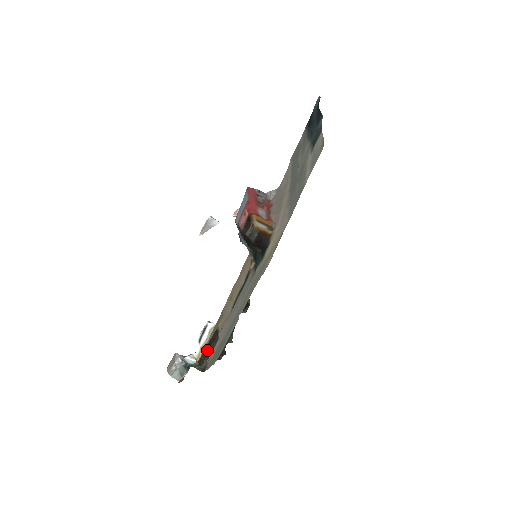
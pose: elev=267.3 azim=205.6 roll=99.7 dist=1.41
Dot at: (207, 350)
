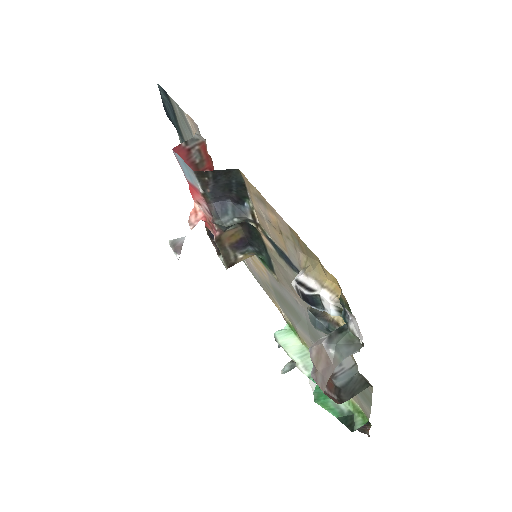
Dot at: occluded
